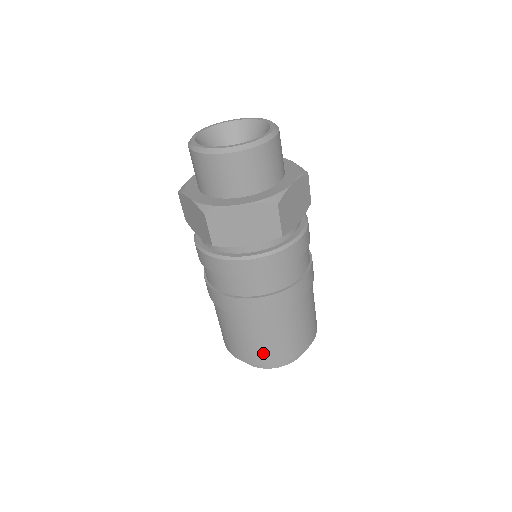
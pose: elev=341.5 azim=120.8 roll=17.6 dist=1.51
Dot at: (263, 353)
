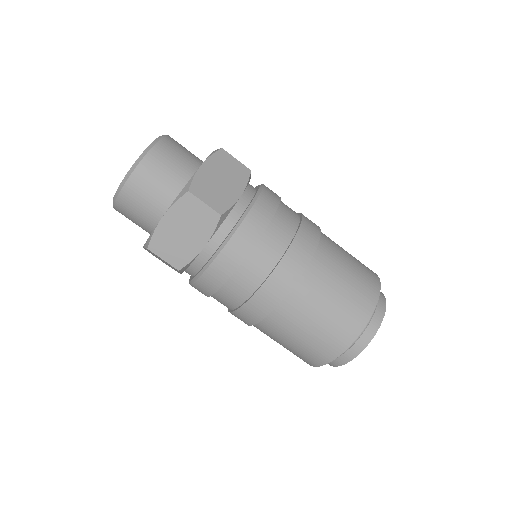
Dot at: (325, 343)
